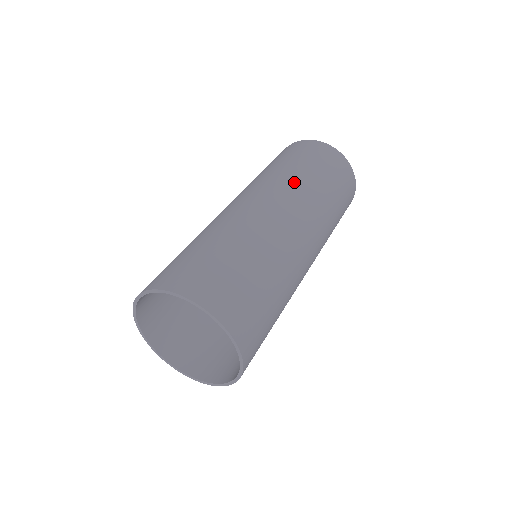
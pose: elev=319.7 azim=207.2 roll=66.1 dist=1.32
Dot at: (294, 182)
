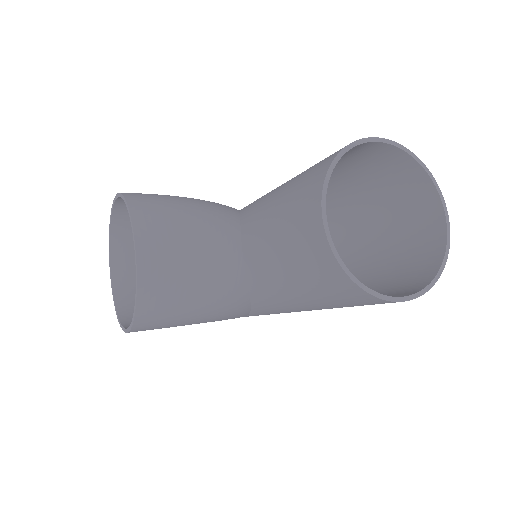
Dot at: occluded
